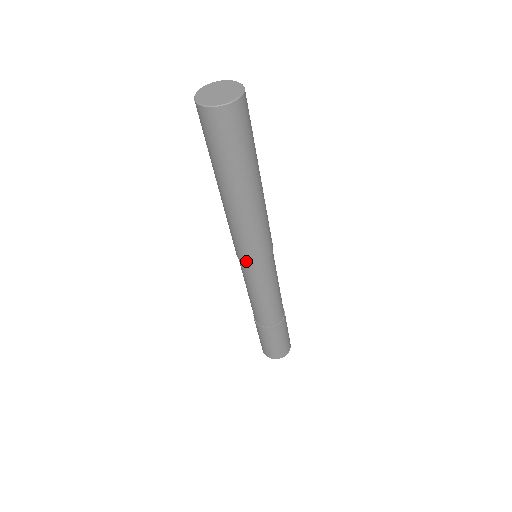
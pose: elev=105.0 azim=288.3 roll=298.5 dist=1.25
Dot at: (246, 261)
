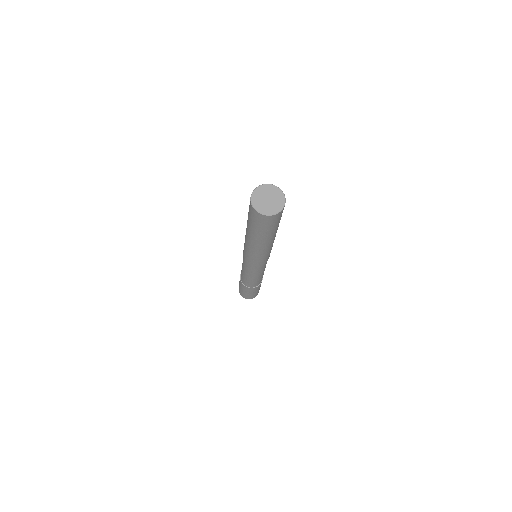
Dot at: (247, 261)
